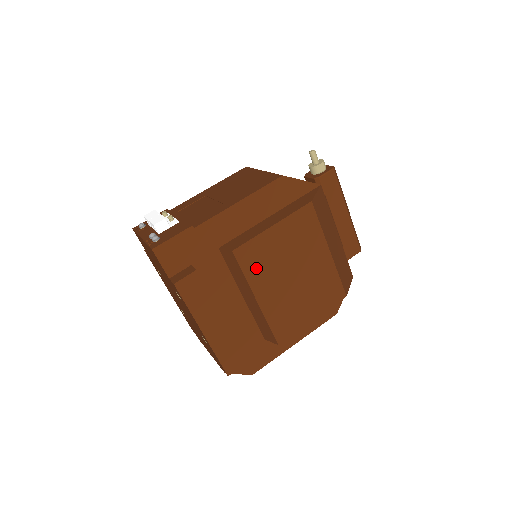
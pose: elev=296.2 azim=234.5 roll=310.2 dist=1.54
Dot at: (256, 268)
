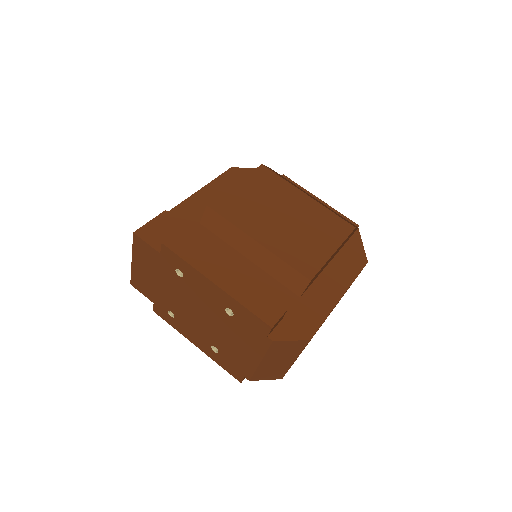
Dot at: (239, 216)
